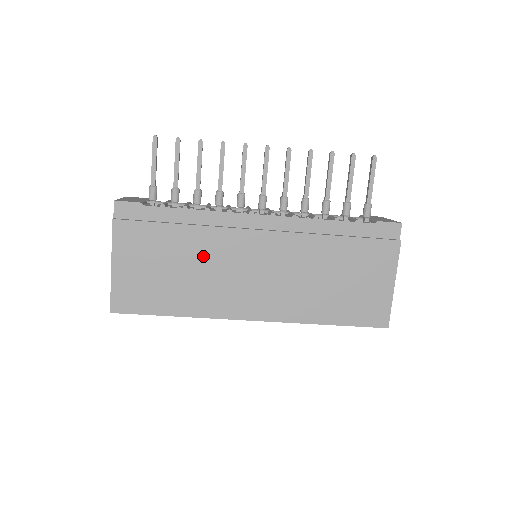
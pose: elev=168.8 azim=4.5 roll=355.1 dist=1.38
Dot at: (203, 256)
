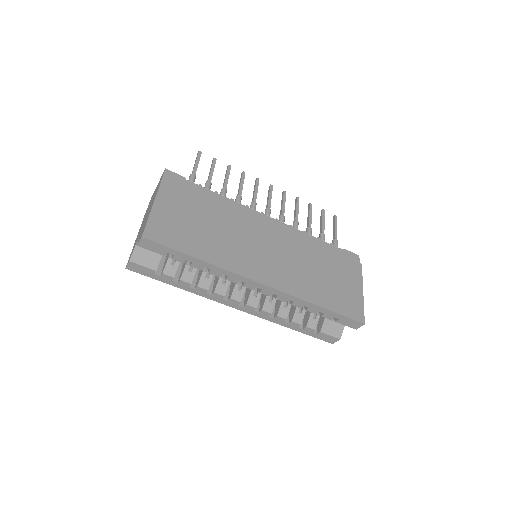
Dot at: (227, 224)
